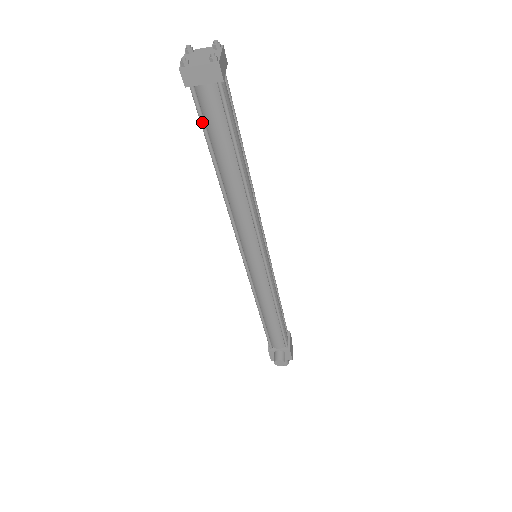
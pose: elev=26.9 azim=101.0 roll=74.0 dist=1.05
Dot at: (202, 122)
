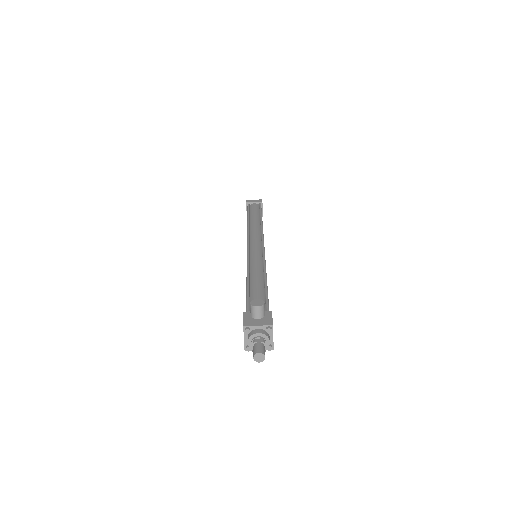
Dot at: (248, 209)
